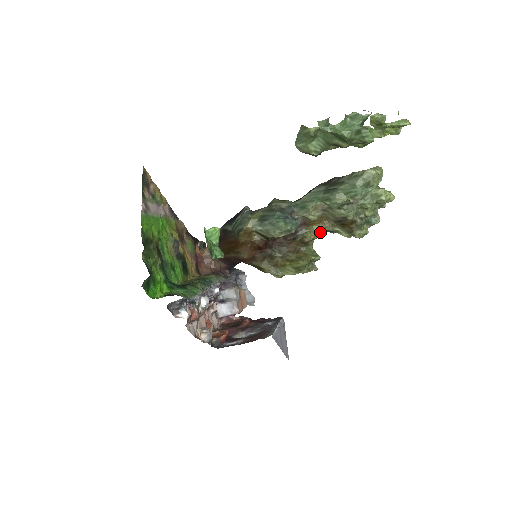
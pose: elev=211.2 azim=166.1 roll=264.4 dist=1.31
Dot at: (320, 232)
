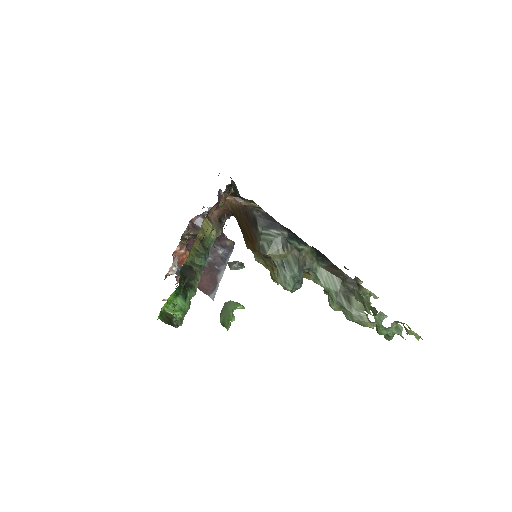
Dot at: (309, 279)
